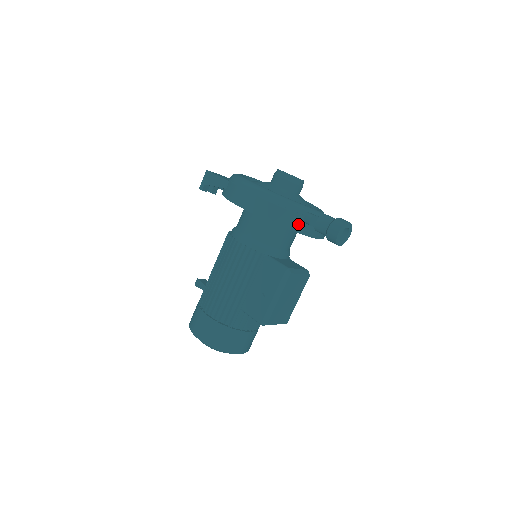
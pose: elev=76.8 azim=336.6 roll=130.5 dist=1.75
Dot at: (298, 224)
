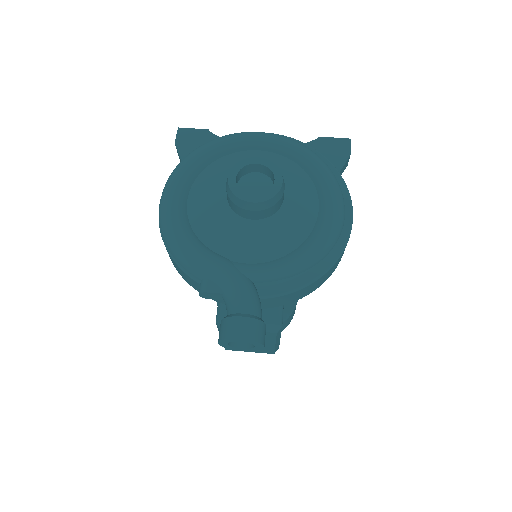
Dot at: (198, 287)
